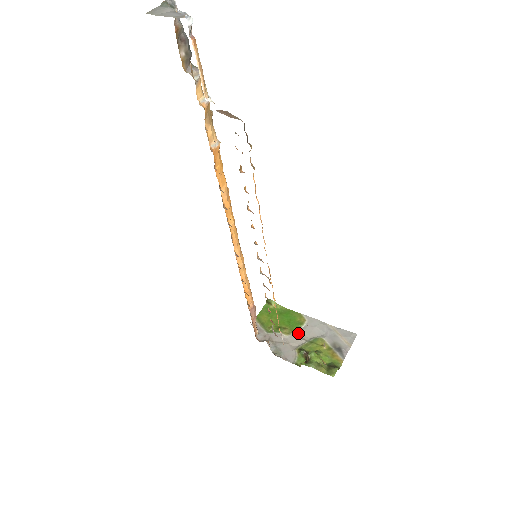
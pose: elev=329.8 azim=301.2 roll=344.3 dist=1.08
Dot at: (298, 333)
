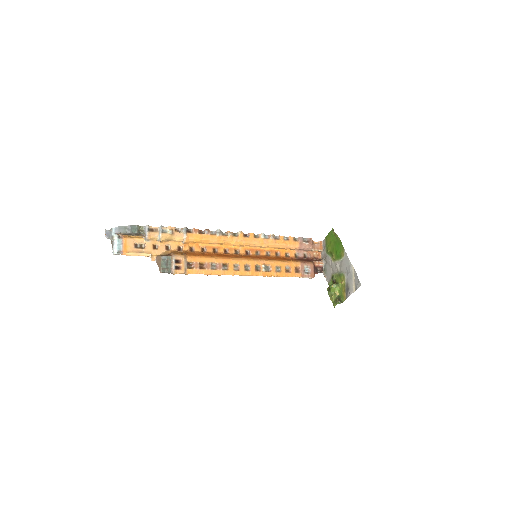
Dot at: (337, 264)
